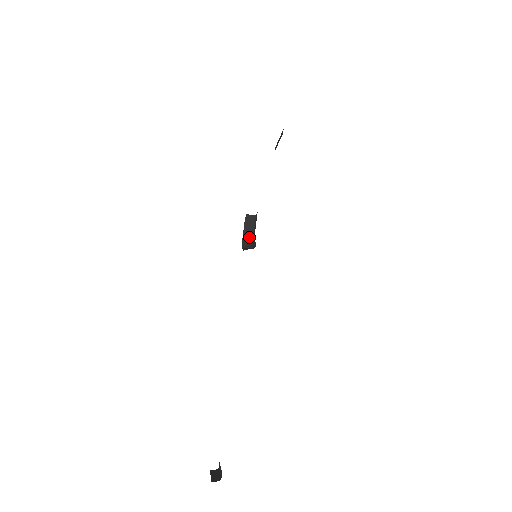
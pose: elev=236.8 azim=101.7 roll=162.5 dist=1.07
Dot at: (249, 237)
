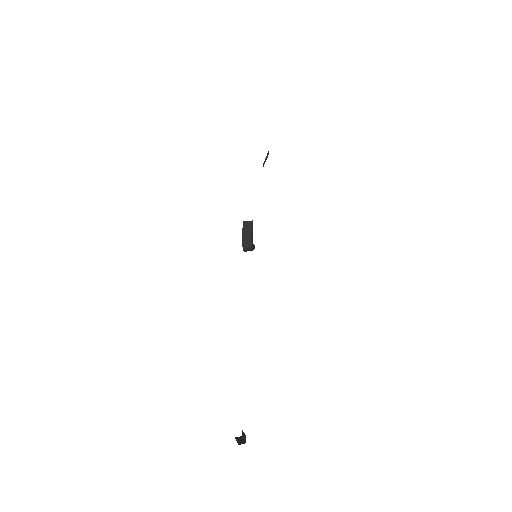
Dot at: (248, 240)
